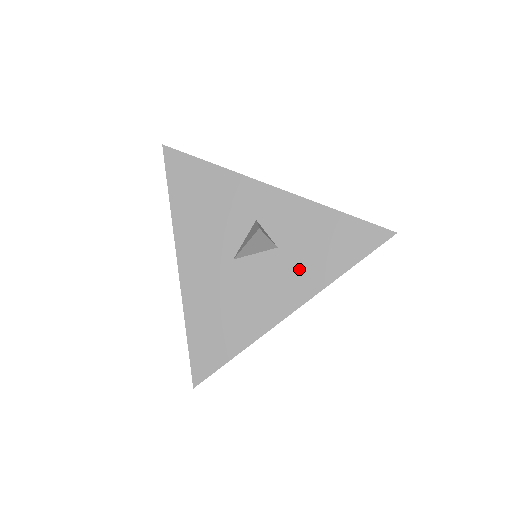
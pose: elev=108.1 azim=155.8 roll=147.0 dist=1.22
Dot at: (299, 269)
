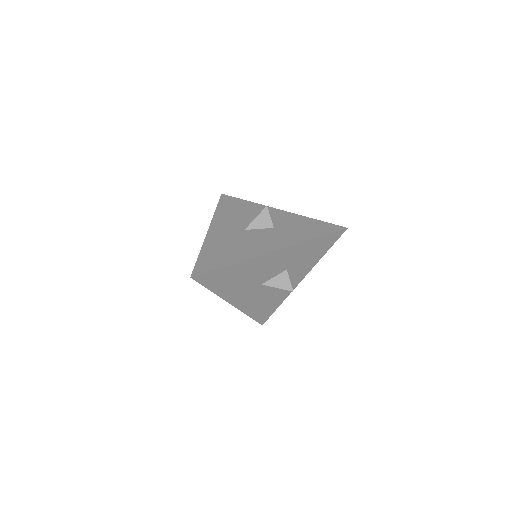
Dot at: (284, 236)
